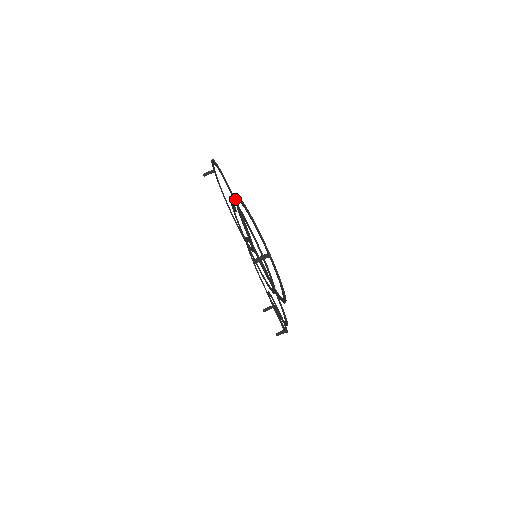
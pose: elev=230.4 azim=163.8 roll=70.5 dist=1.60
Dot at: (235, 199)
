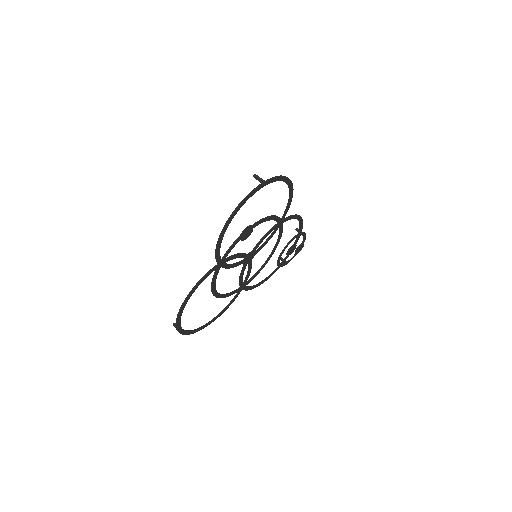
Dot at: (209, 271)
